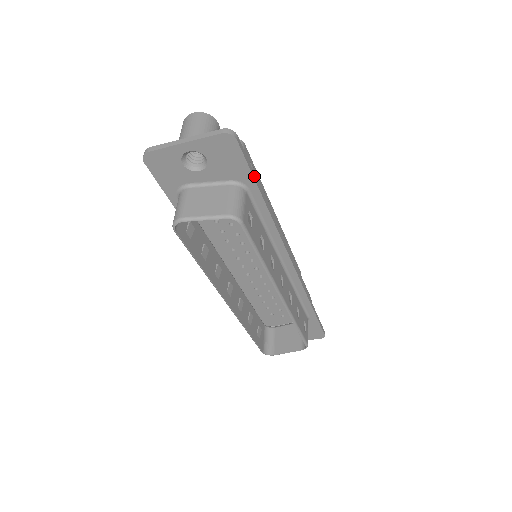
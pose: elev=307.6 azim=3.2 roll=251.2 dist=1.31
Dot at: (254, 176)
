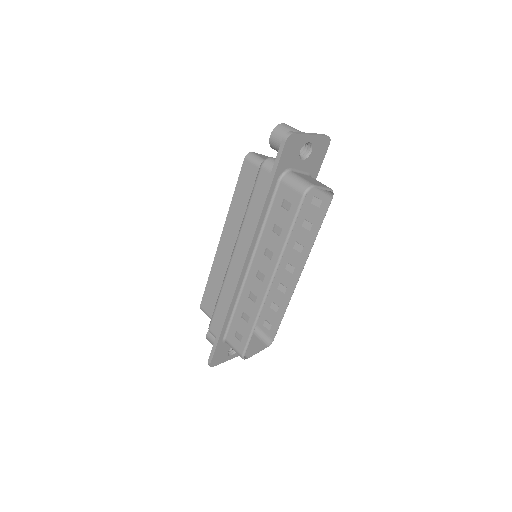
Dot at: (316, 174)
